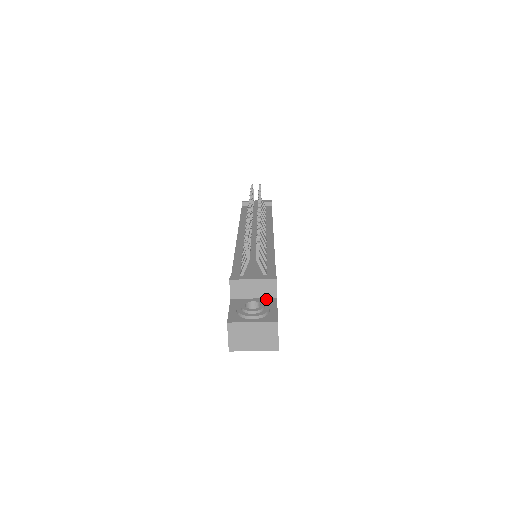
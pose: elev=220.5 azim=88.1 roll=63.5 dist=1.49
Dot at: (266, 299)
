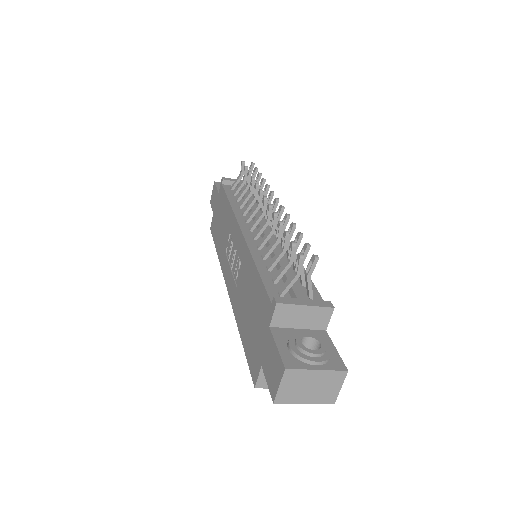
Dot at: (314, 331)
